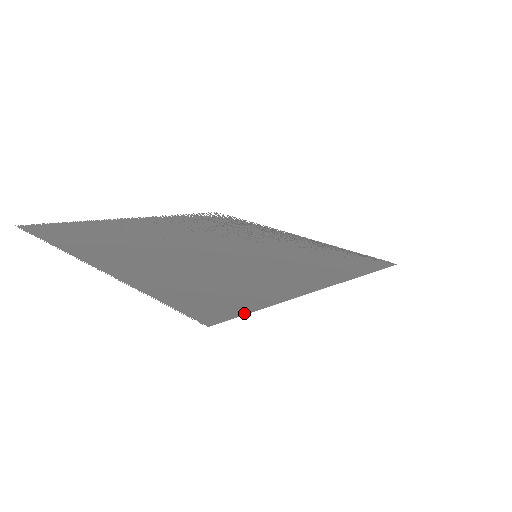
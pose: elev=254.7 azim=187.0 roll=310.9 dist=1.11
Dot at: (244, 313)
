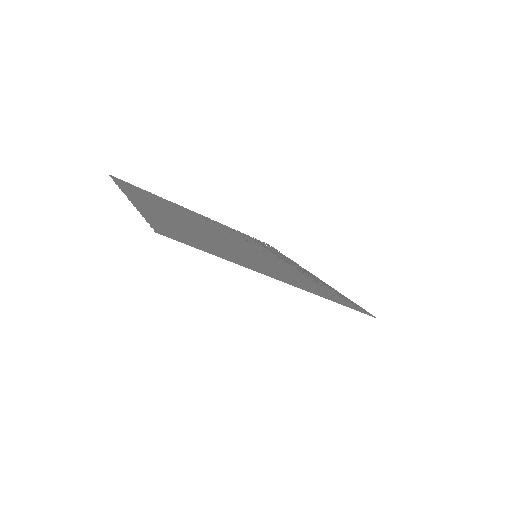
Dot at: (192, 245)
